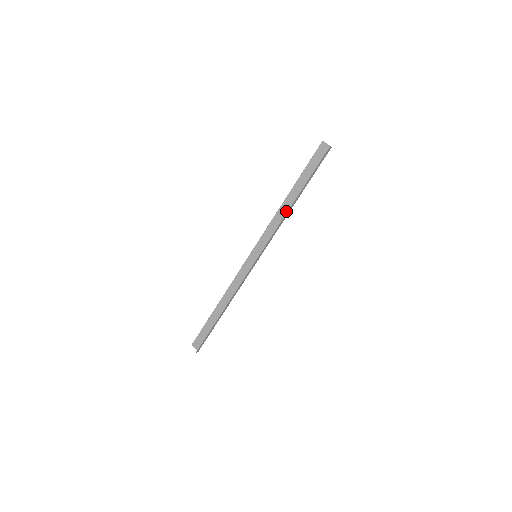
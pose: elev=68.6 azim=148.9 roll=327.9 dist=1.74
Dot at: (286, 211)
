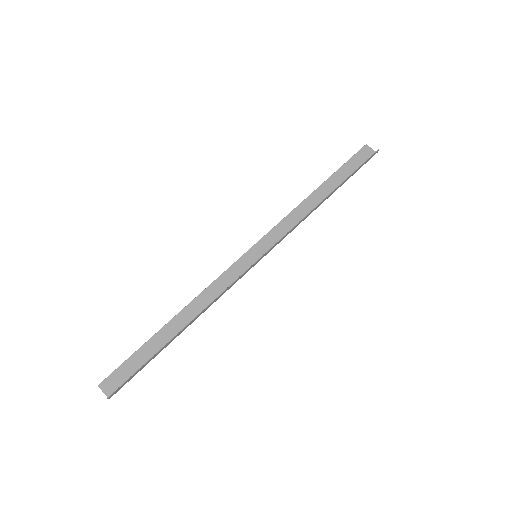
Dot at: (310, 208)
